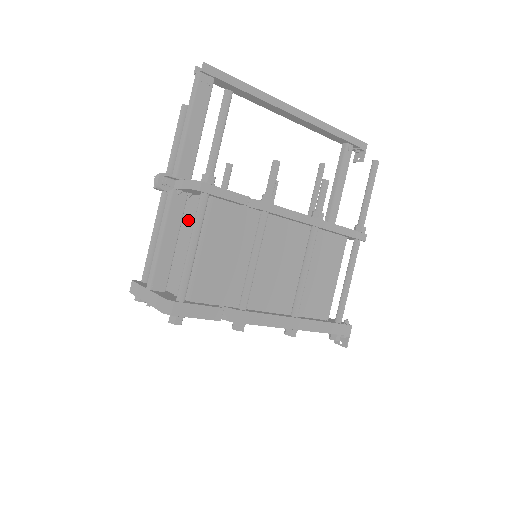
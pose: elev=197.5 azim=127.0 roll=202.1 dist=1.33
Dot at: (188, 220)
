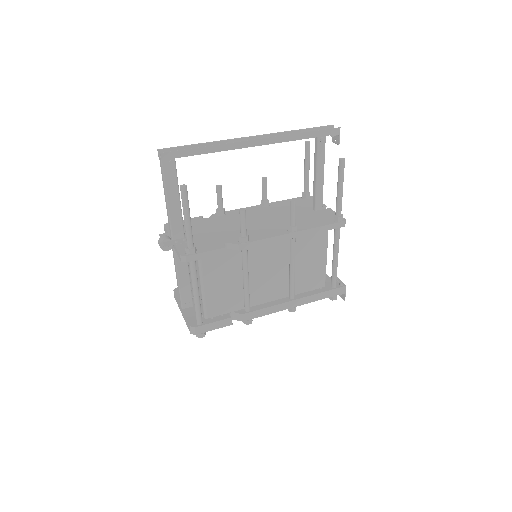
Dot at: occluded
